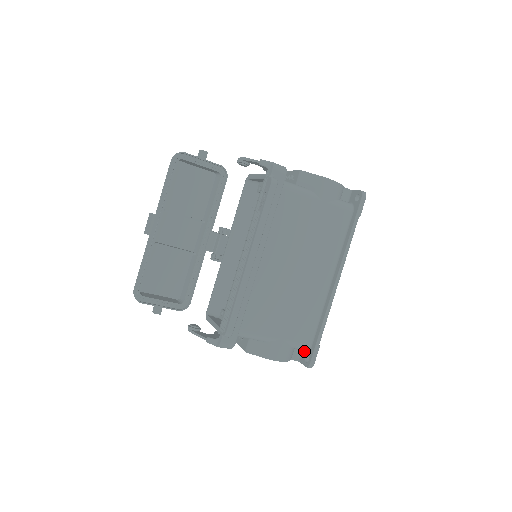
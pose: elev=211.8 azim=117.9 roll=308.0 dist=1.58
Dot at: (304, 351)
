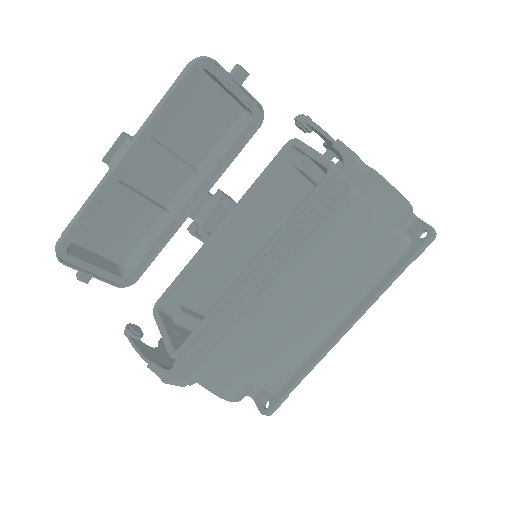
Dot at: occluded
